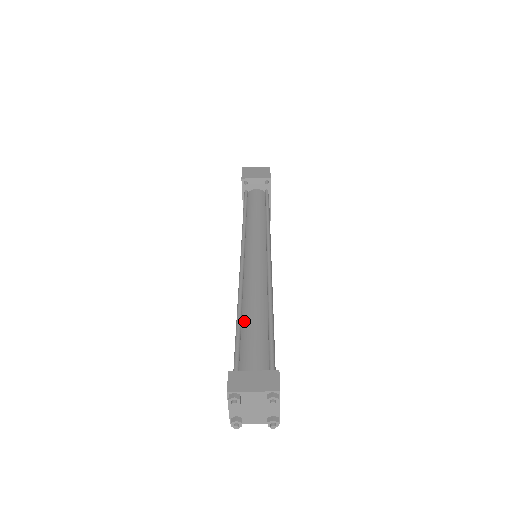
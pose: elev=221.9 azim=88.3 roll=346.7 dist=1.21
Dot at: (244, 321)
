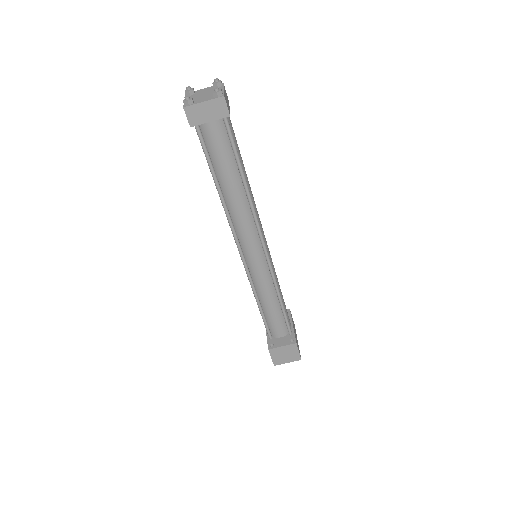
Dot at: occluded
